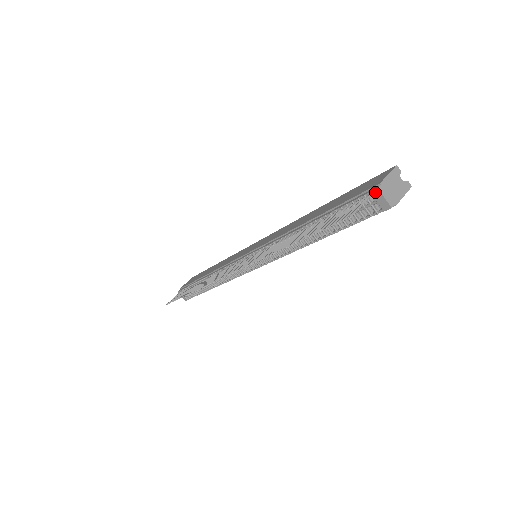
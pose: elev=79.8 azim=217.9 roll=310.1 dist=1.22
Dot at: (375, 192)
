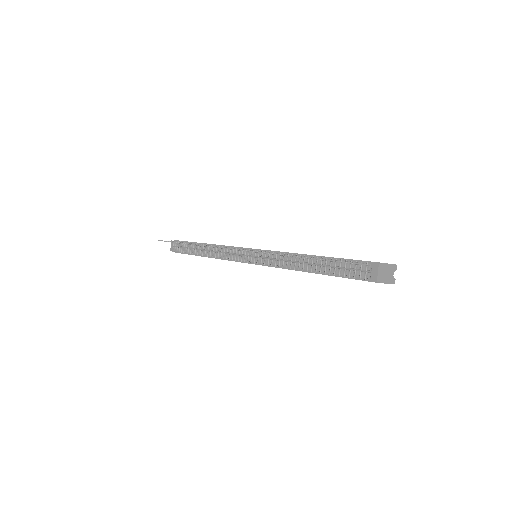
Dot at: (375, 265)
